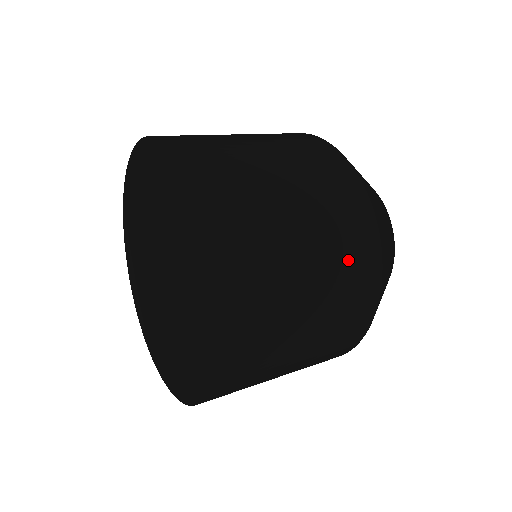
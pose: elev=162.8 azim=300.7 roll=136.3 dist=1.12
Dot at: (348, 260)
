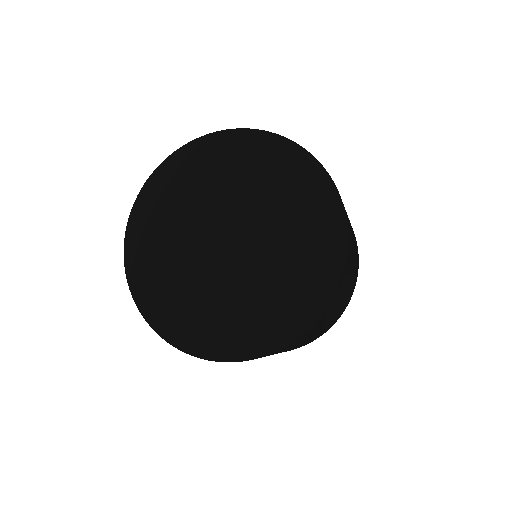
Dot at: occluded
